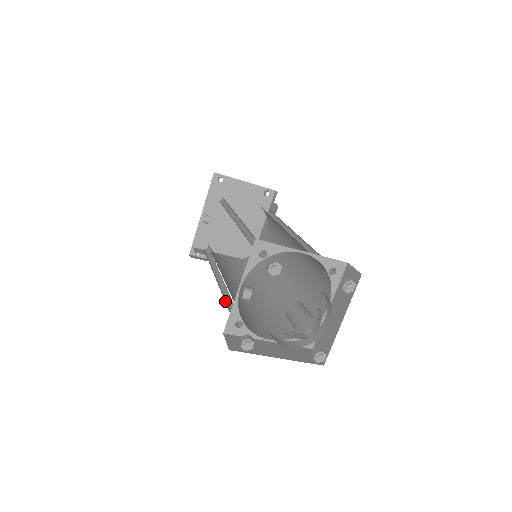
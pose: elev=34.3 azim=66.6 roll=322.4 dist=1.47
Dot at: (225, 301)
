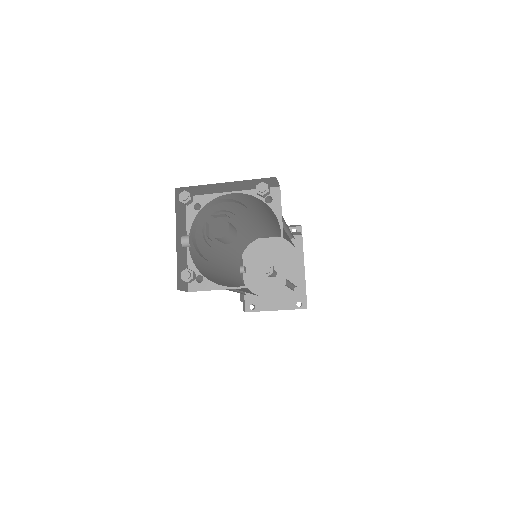
Dot at: occluded
